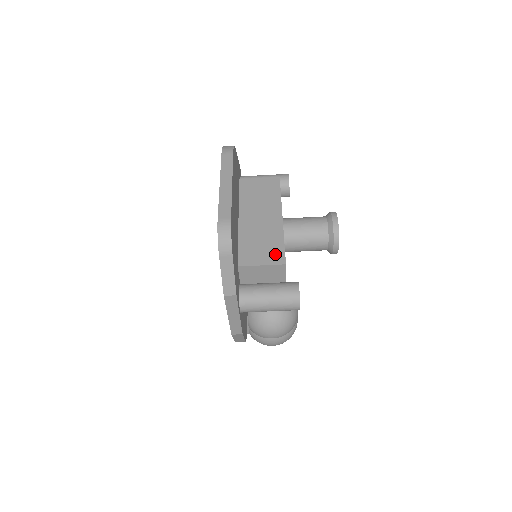
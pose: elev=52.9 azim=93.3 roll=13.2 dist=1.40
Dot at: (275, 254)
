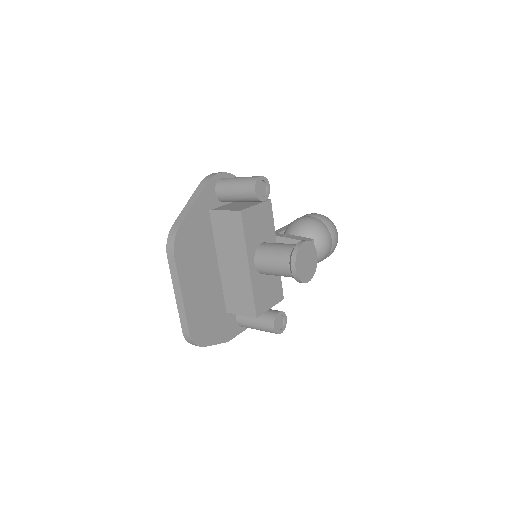
Dot at: (248, 307)
